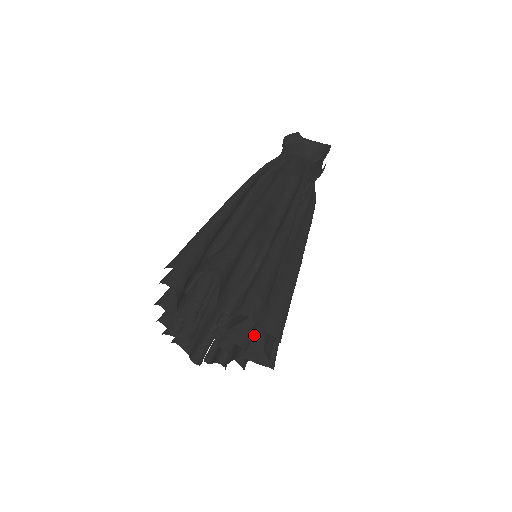
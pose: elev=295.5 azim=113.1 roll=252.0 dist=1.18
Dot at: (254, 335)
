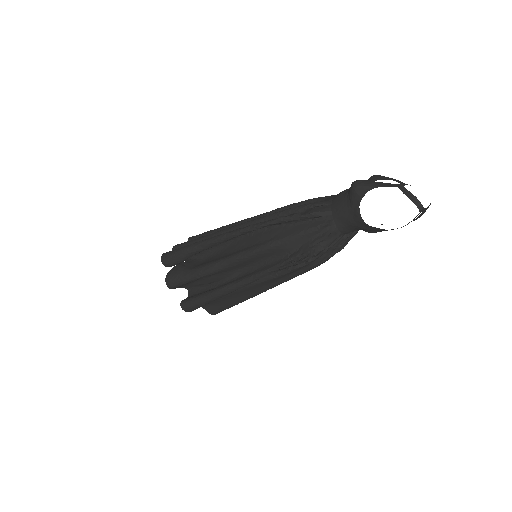
Dot at: occluded
